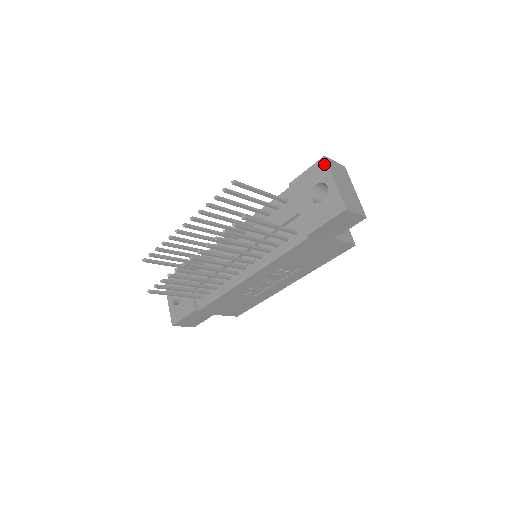
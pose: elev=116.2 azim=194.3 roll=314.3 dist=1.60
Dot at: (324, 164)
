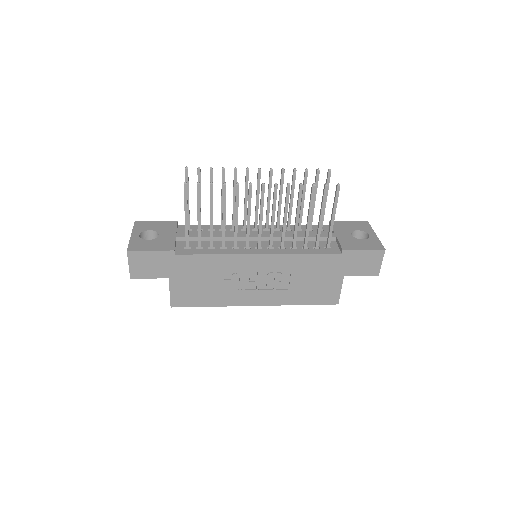
Dot at: (367, 224)
